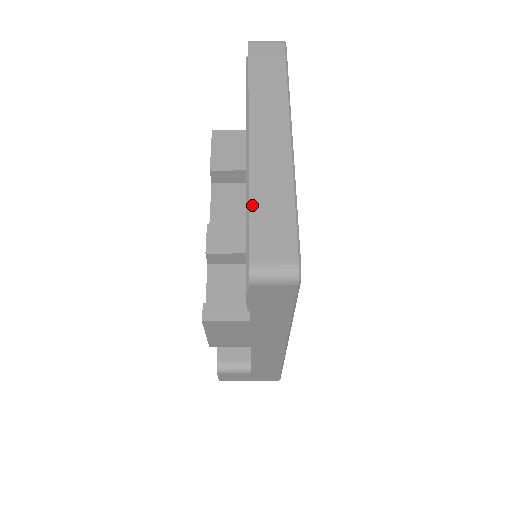
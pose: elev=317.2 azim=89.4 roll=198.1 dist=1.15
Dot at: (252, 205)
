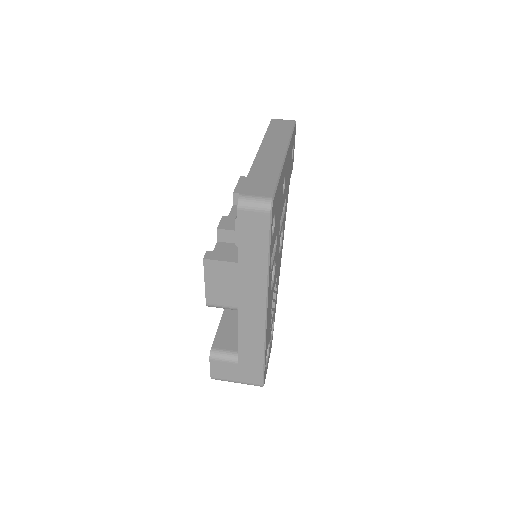
Dot at: (250, 174)
